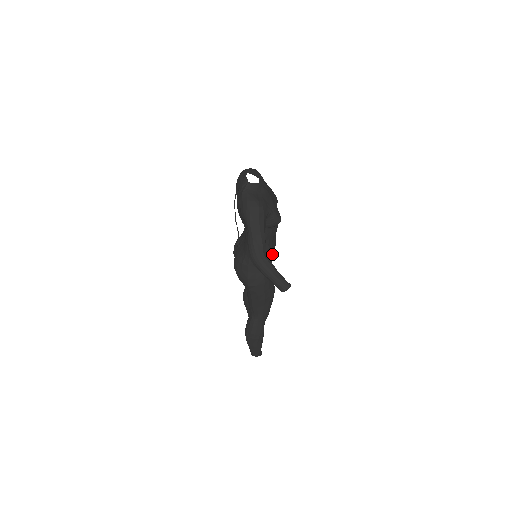
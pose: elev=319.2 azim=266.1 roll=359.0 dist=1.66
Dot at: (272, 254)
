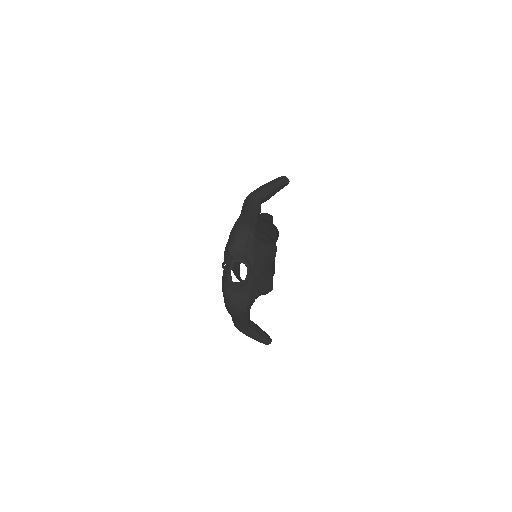
Dot at: occluded
